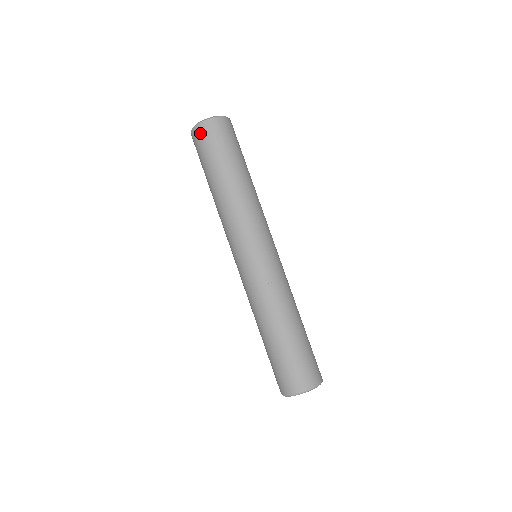
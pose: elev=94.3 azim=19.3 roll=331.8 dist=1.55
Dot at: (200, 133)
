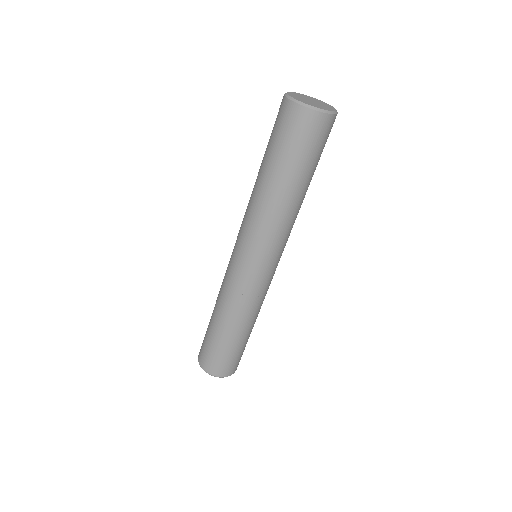
Dot at: (294, 116)
